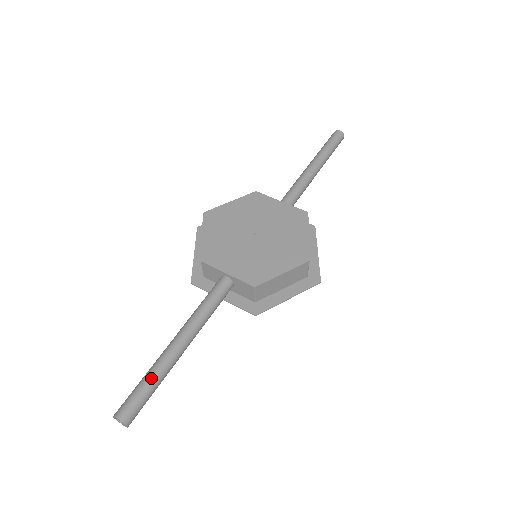
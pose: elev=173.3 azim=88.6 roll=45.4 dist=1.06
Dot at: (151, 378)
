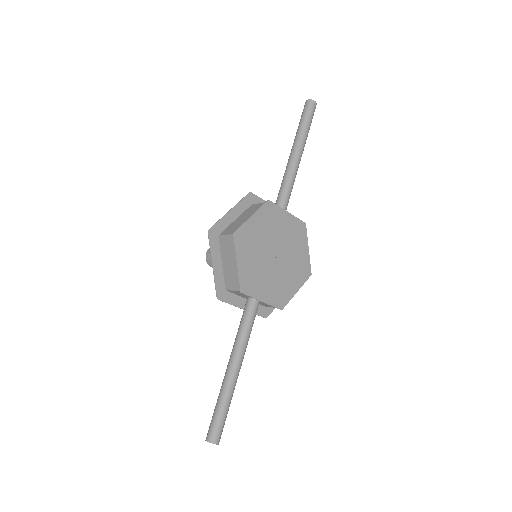
Dot at: (228, 406)
